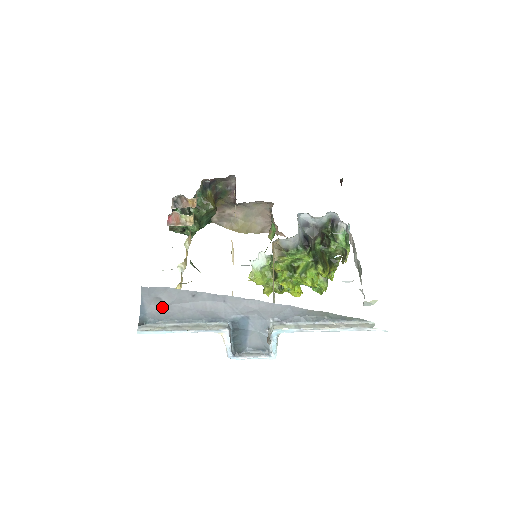
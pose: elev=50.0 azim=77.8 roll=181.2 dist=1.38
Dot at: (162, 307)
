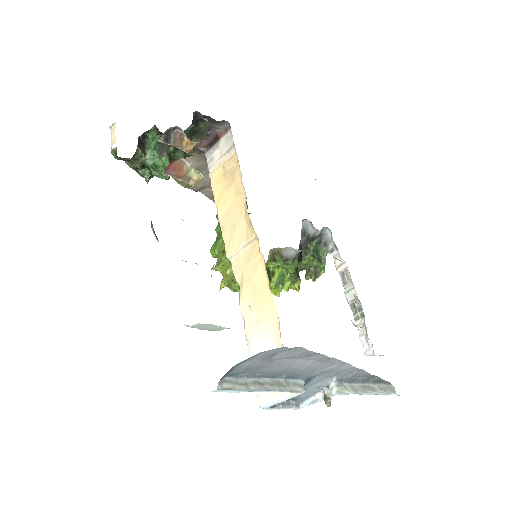
Dot at: (263, 361)
